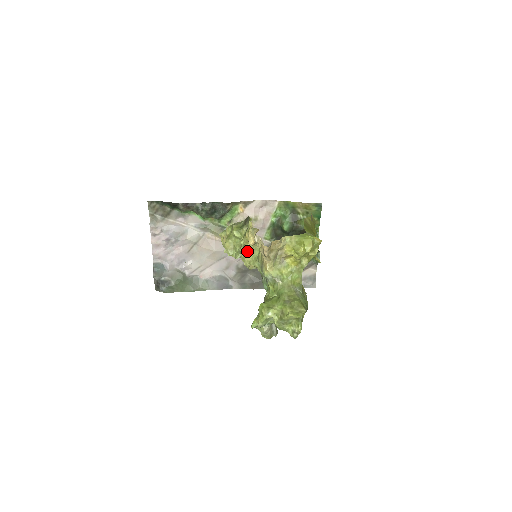
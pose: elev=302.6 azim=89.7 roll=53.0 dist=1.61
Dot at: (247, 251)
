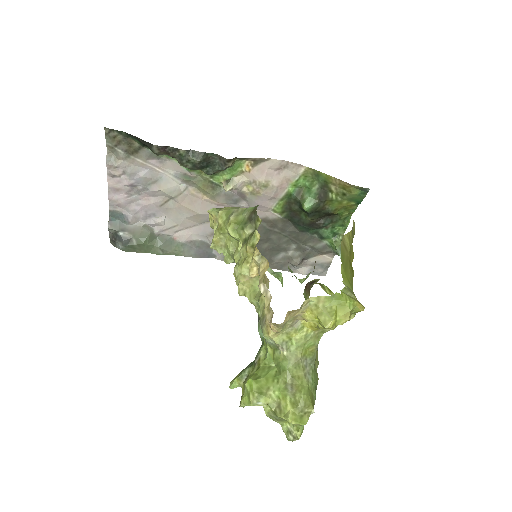
Dot at: (244, 275)
